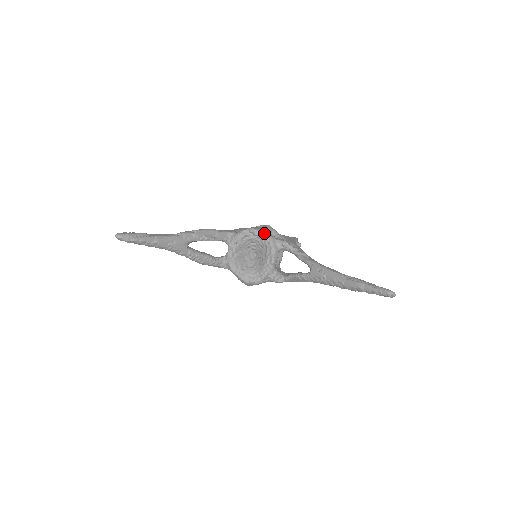
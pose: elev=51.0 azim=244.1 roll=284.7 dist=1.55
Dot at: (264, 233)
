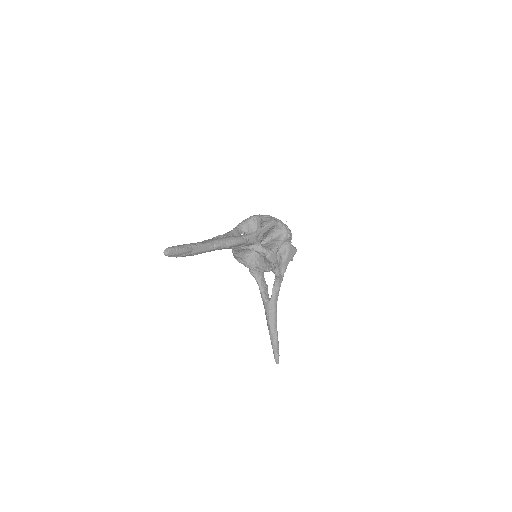
Dot at: (273, 265)
